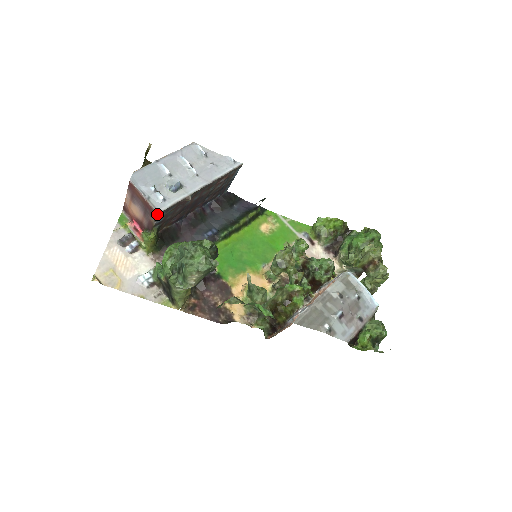
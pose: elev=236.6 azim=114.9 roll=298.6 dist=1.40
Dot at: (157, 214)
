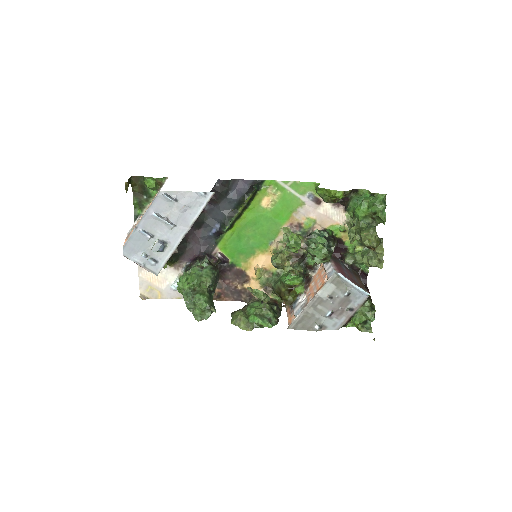
Dot at: (157, 275)
